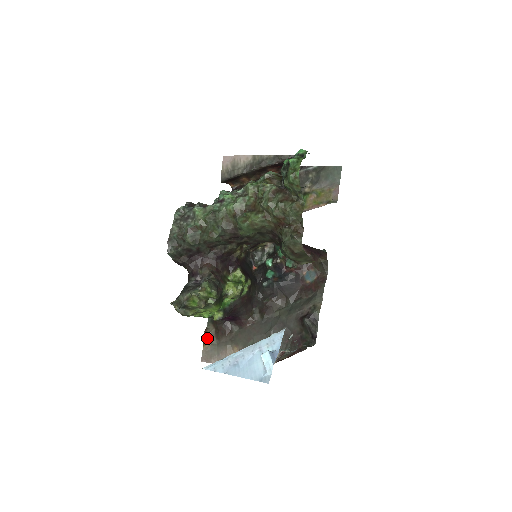
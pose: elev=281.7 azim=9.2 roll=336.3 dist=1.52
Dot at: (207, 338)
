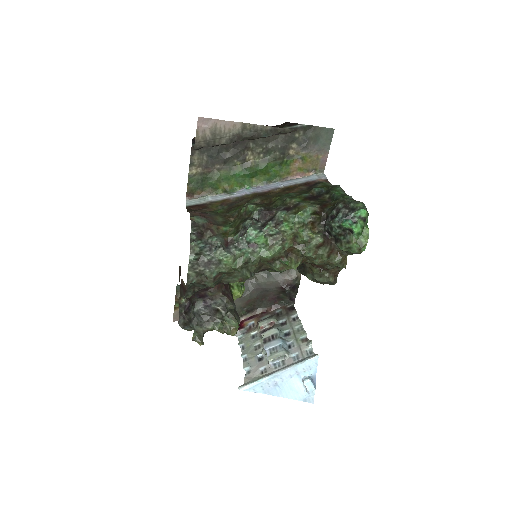
Dot at: (178, 304)
